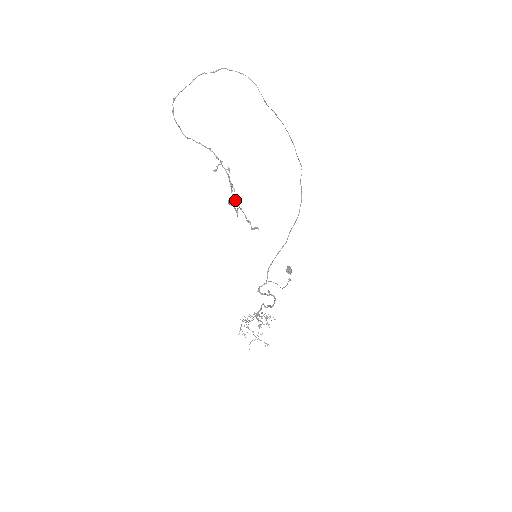
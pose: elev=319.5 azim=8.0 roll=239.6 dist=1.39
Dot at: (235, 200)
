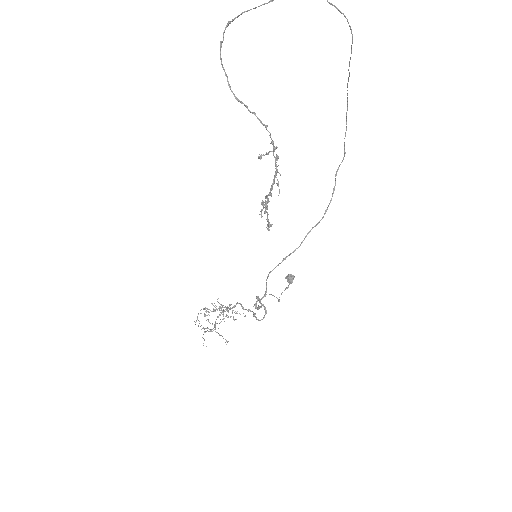
Dot at: occluded
